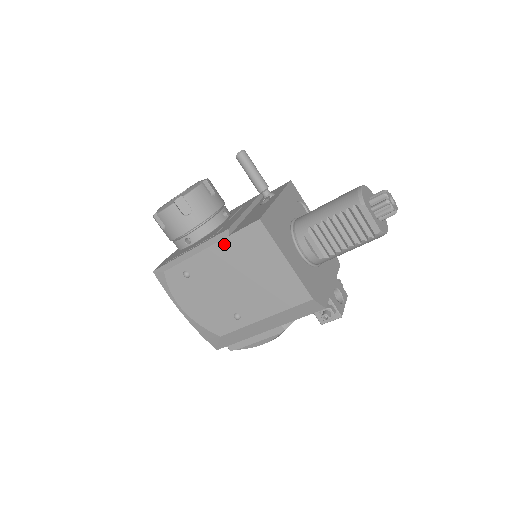
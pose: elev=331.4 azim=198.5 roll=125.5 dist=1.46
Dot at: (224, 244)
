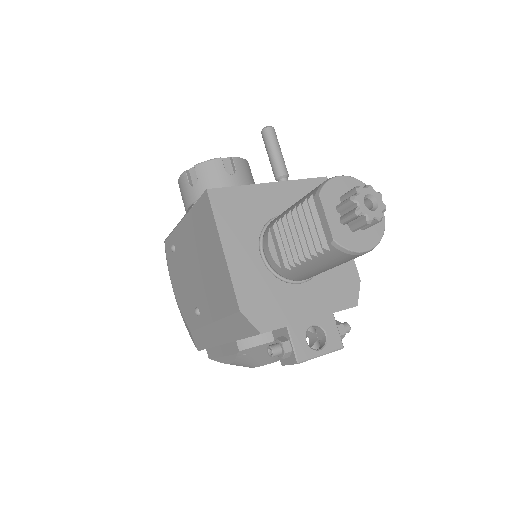
Dot at: (190, 217)
